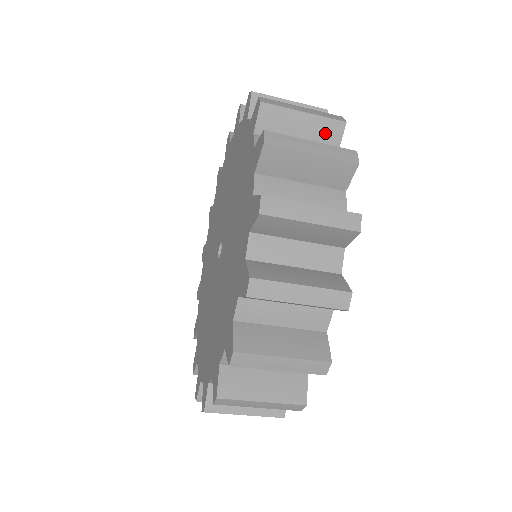
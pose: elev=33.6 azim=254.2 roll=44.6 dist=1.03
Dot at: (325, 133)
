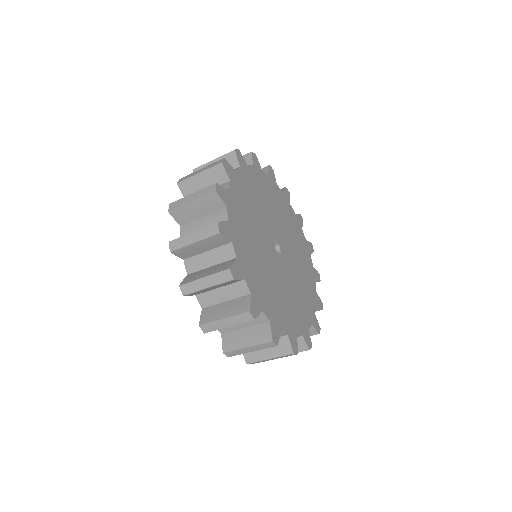
Dot at: (216, 176)
